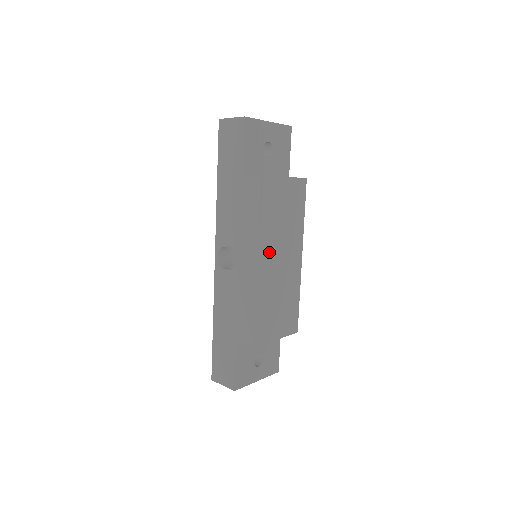
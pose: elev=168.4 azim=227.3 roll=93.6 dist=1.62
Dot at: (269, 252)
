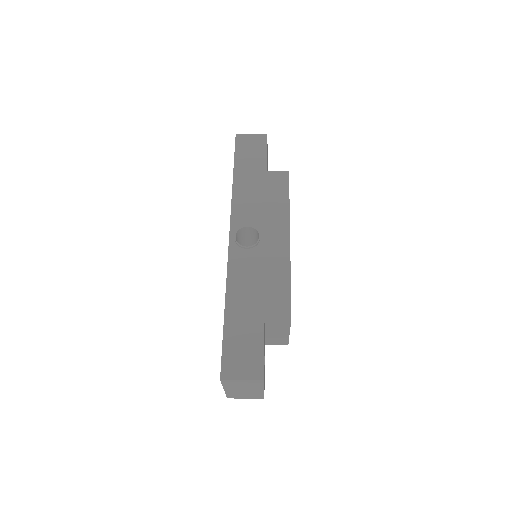
Dot at: occluded
